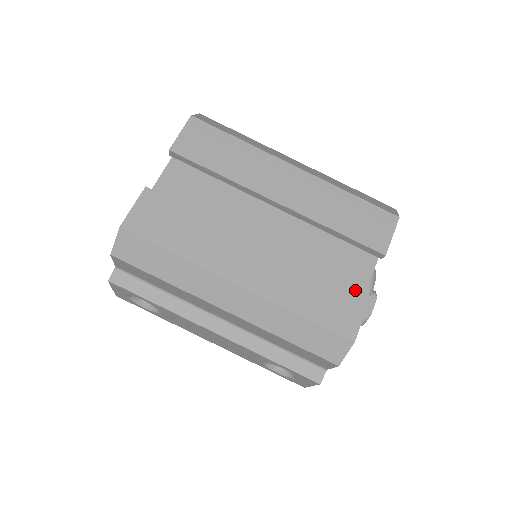
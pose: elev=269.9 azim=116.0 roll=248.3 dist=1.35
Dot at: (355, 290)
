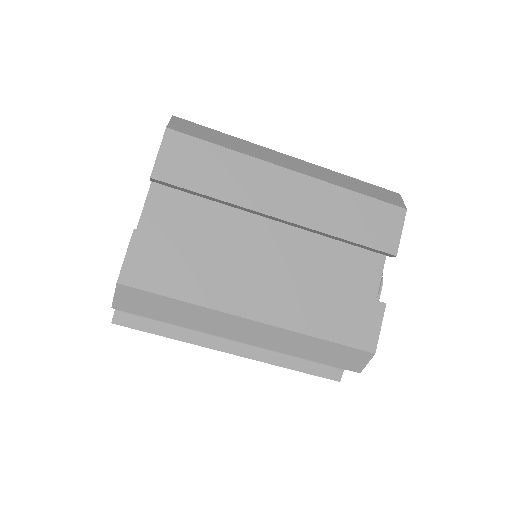
Dot at: (370, 300)
